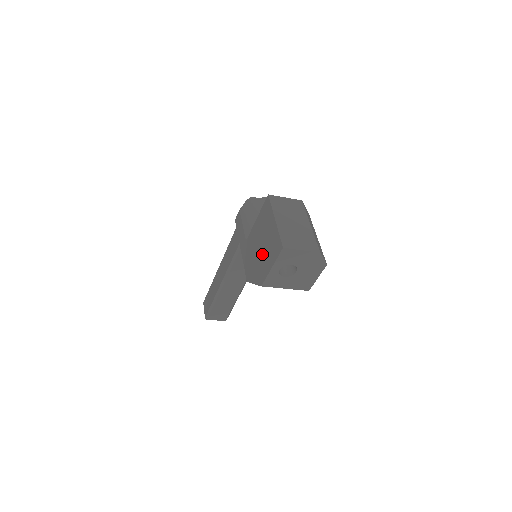
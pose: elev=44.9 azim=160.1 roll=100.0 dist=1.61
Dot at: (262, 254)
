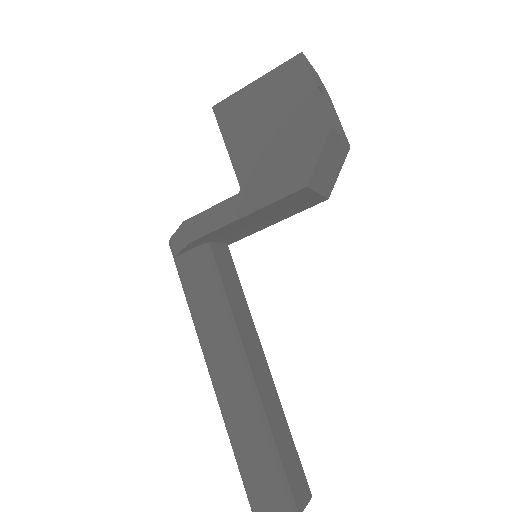
Dot at: (285, 123)
